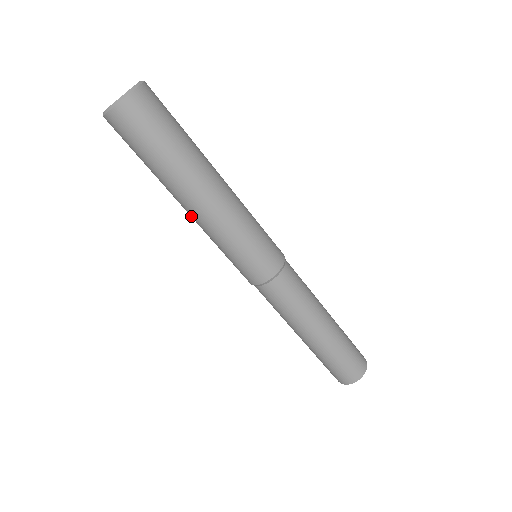
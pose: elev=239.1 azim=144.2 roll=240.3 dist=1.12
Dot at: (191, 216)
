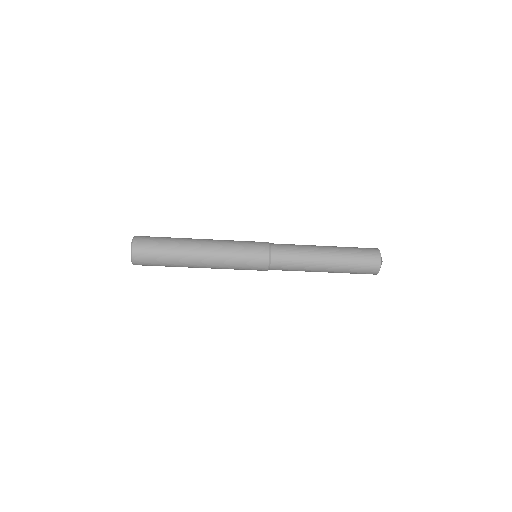
Dot at: occluded
